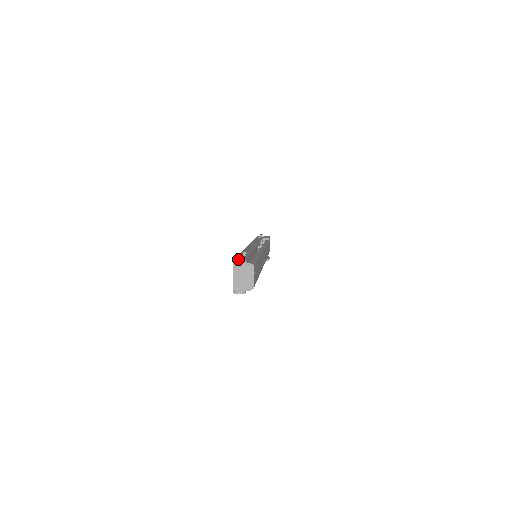
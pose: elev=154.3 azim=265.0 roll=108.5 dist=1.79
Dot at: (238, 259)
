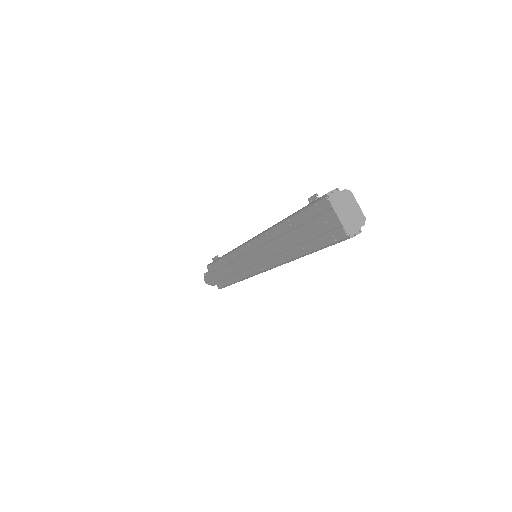
Dot at: (328, 194)
